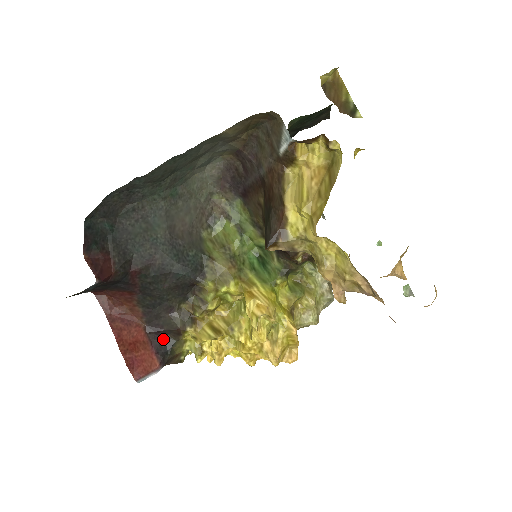
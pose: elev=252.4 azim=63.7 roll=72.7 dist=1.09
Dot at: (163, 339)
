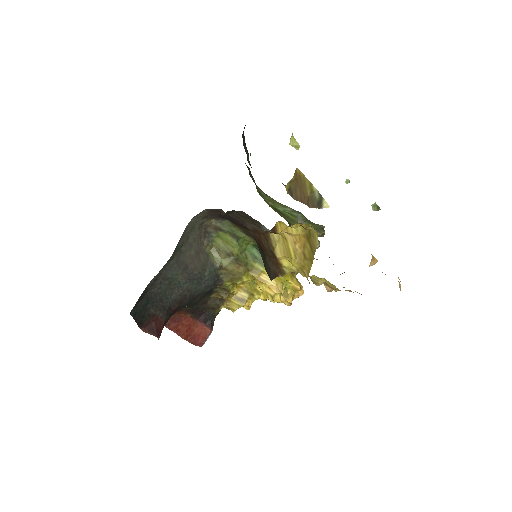
Dot at: (205, 314)
